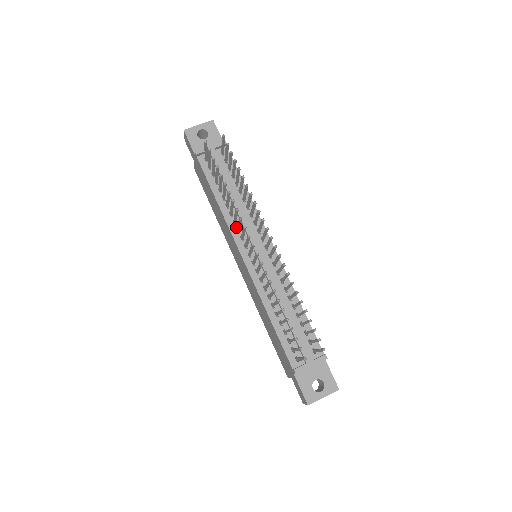
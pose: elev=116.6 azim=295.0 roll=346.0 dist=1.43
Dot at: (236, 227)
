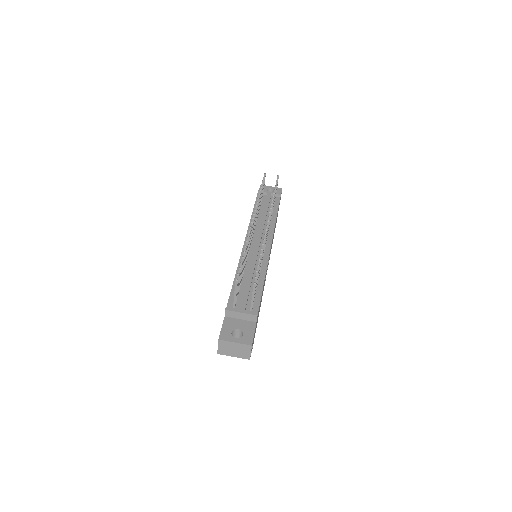
Dot at: occluded
